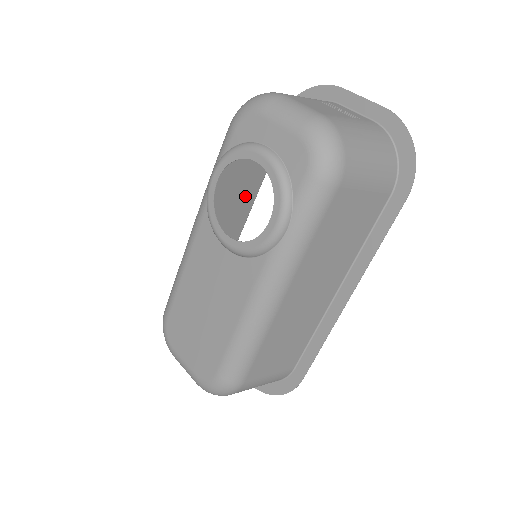
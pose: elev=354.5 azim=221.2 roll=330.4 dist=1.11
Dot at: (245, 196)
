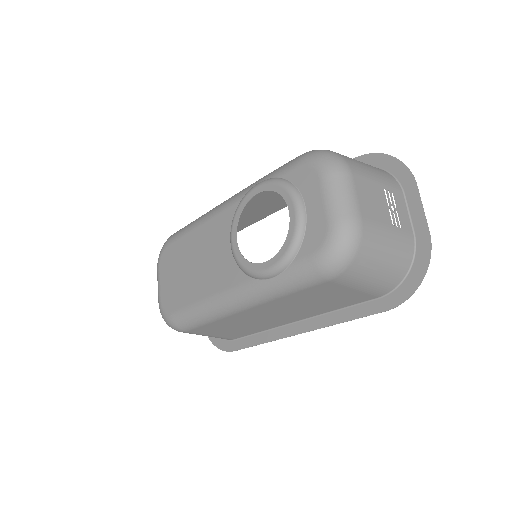
Dot at: occluded
